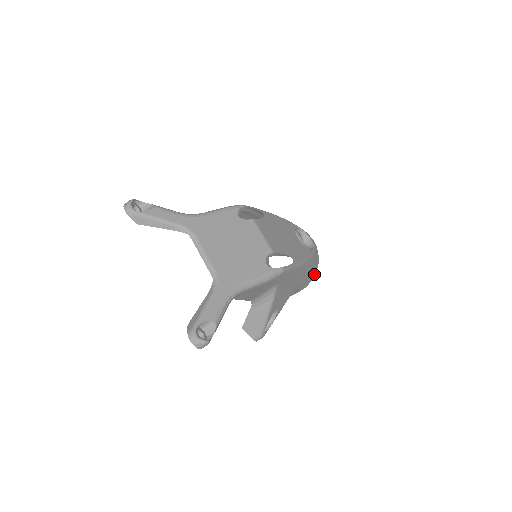
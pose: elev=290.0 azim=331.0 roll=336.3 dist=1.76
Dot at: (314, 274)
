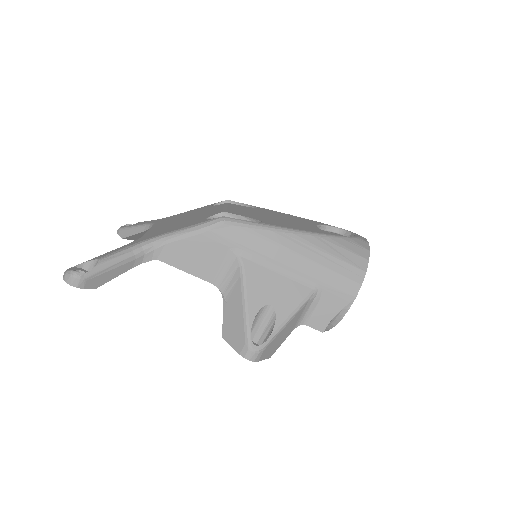
Dot at: (360, 272)
